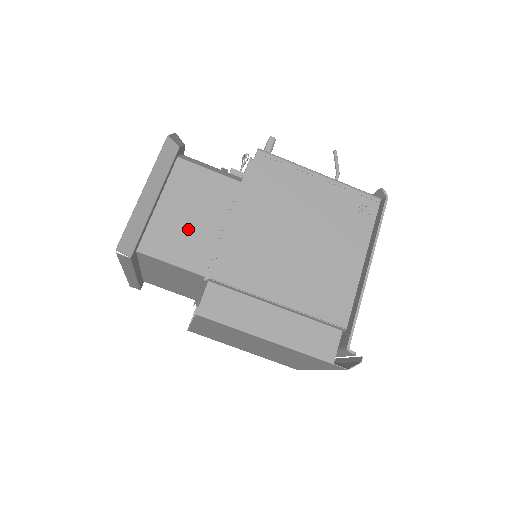
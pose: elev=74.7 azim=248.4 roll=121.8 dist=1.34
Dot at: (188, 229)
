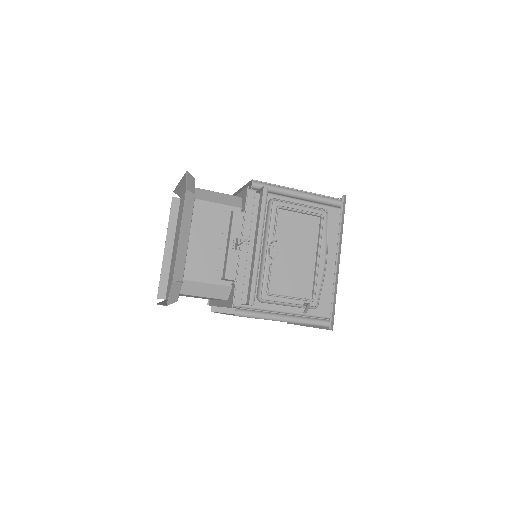
Dot at: occluded
